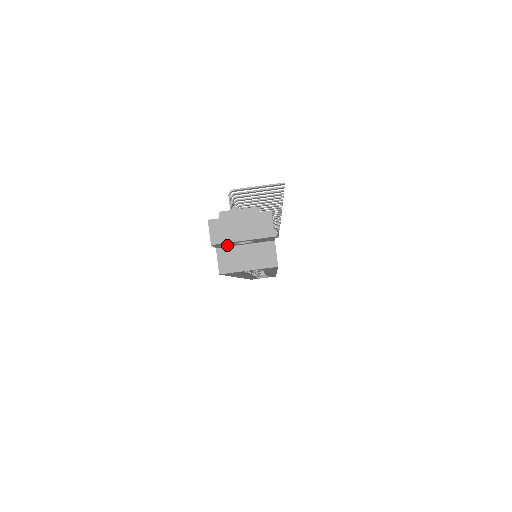
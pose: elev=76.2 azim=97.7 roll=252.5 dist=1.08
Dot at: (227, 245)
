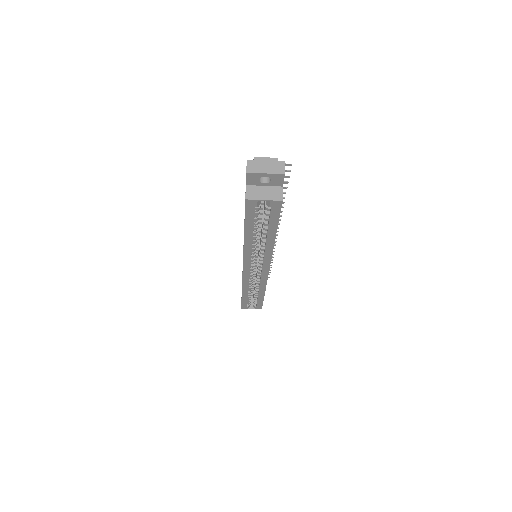
Dot at: (254, 181)
